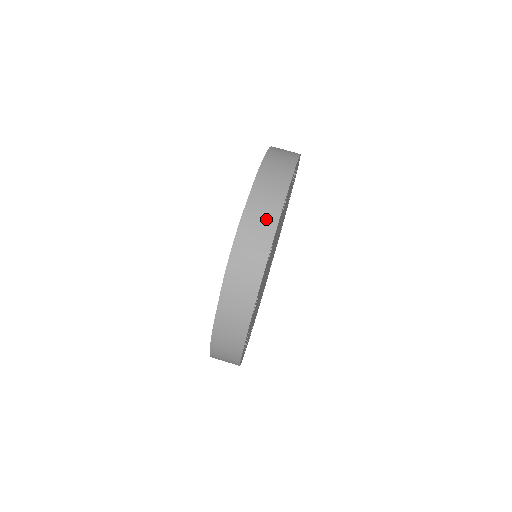
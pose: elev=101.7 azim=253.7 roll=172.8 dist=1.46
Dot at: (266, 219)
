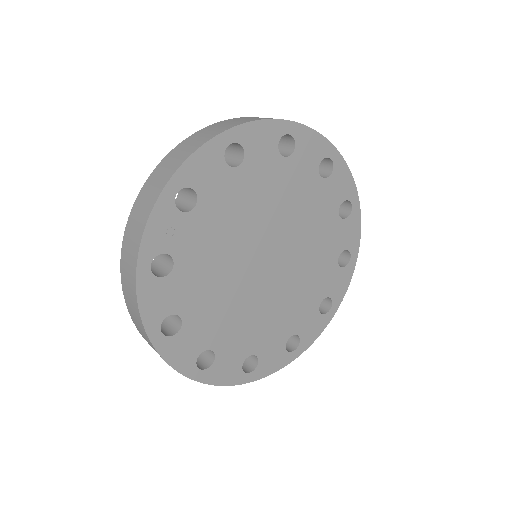
Dot at: (181, 156)
